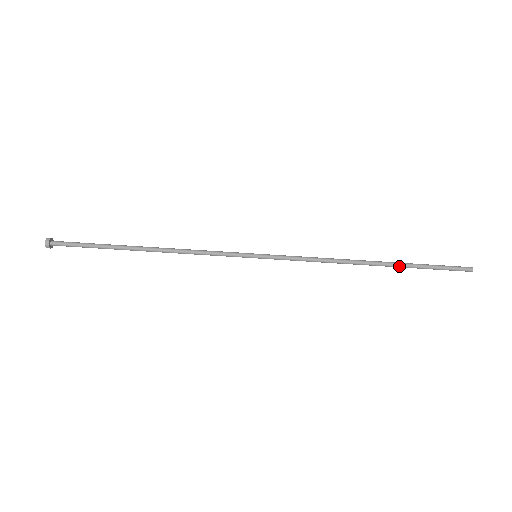
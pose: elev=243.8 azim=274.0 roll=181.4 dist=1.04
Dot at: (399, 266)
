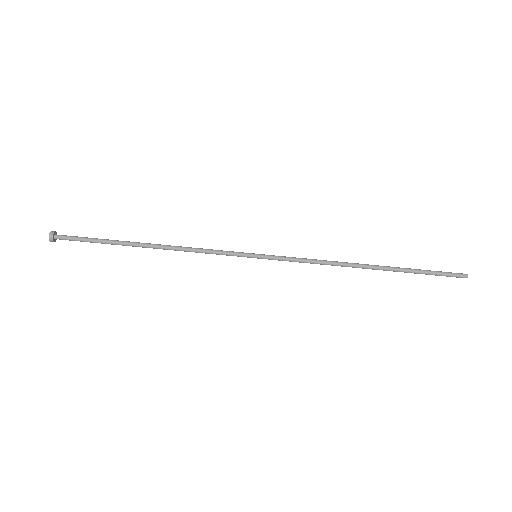
Dot at: (395, 271)
